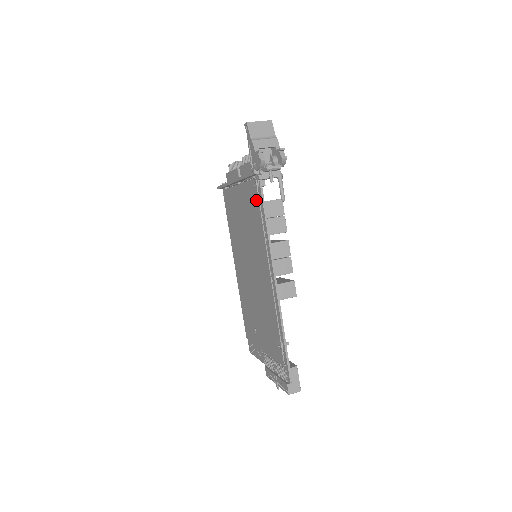
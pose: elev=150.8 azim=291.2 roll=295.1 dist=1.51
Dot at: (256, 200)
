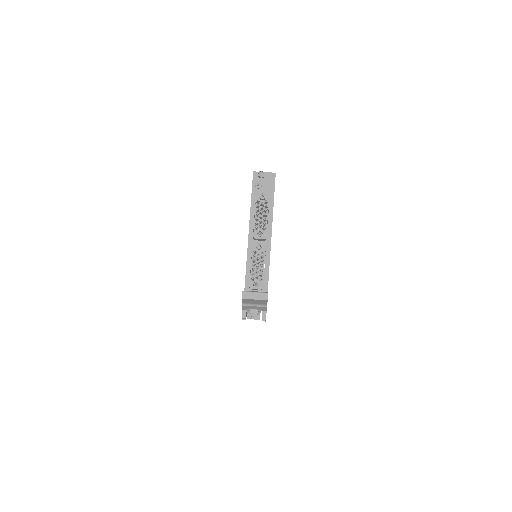
Dot at: occluded
